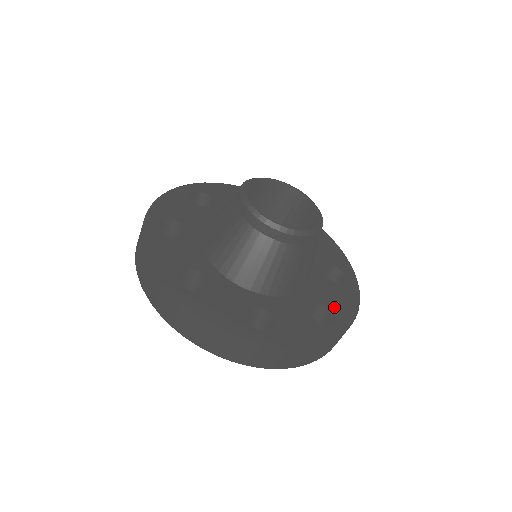
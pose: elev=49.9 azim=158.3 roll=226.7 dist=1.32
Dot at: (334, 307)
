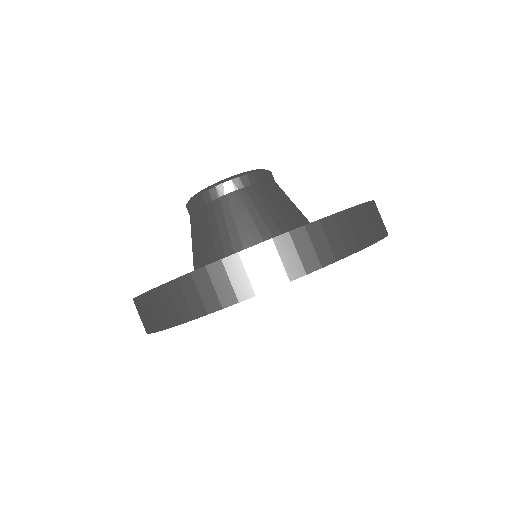
Dot at: occluded
